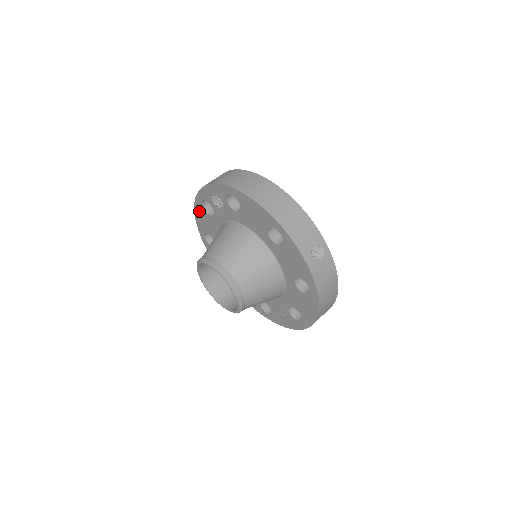
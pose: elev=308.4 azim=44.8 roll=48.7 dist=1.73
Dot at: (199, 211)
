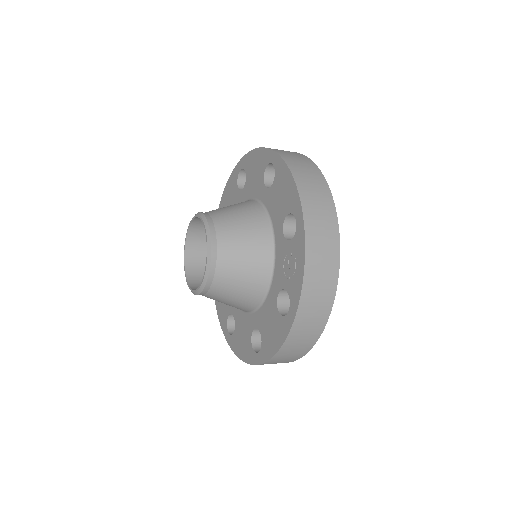
Dot at: occluded
